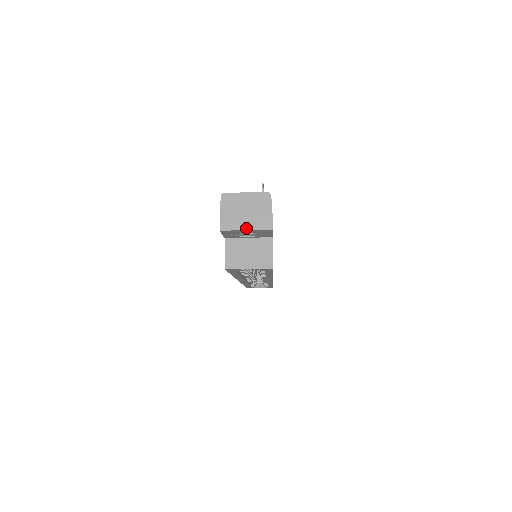
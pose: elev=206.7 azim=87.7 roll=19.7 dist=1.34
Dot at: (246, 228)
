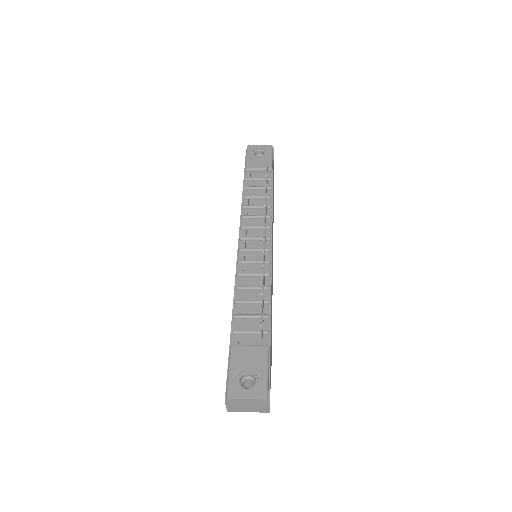
Dot at: occluded
